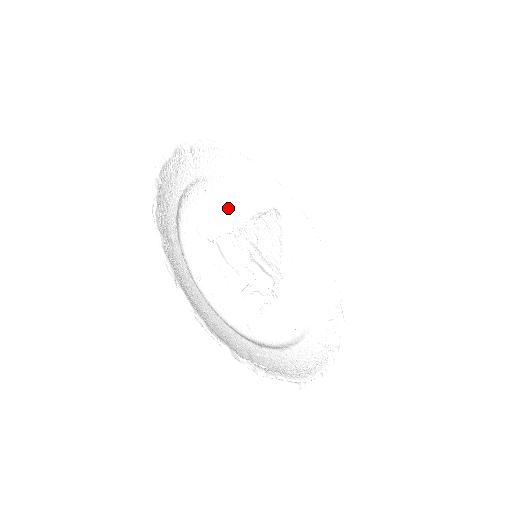
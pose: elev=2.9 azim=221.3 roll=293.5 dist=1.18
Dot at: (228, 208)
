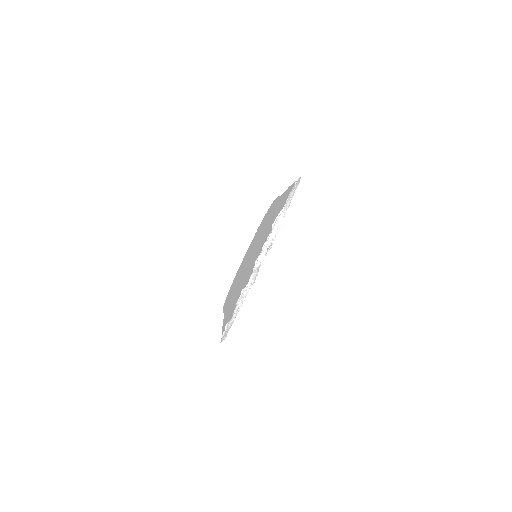
Dot at: occluded
